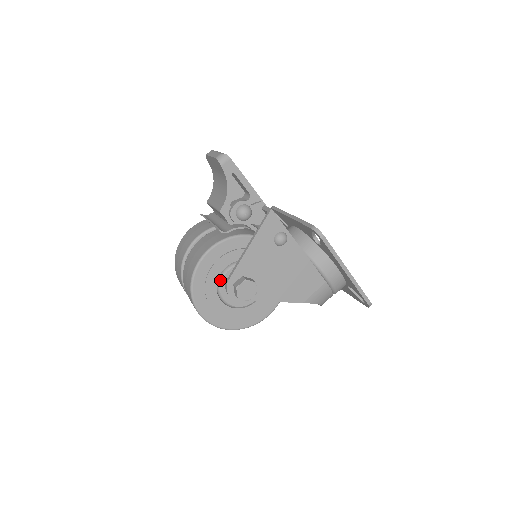
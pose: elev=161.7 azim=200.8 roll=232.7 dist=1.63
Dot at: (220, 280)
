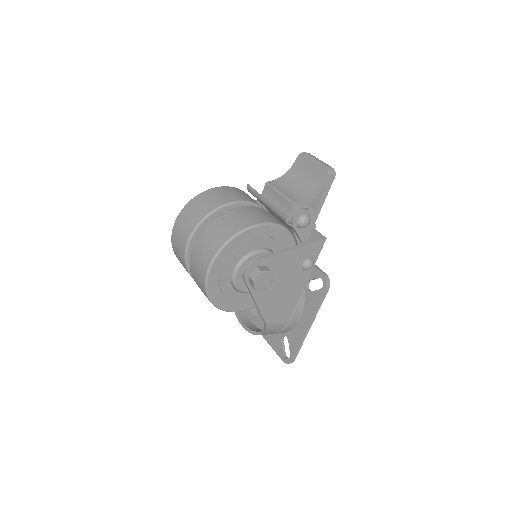
Dot at: (252, 253)
